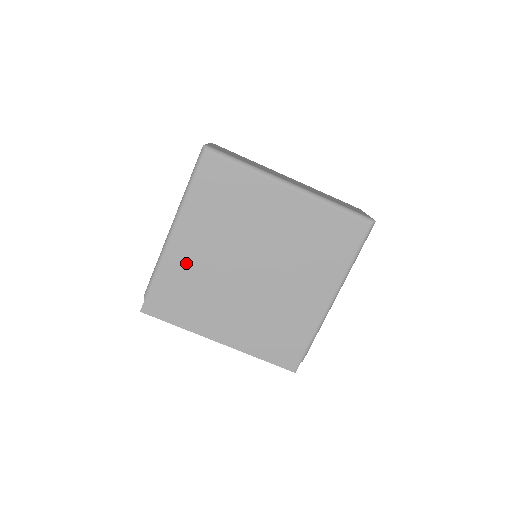
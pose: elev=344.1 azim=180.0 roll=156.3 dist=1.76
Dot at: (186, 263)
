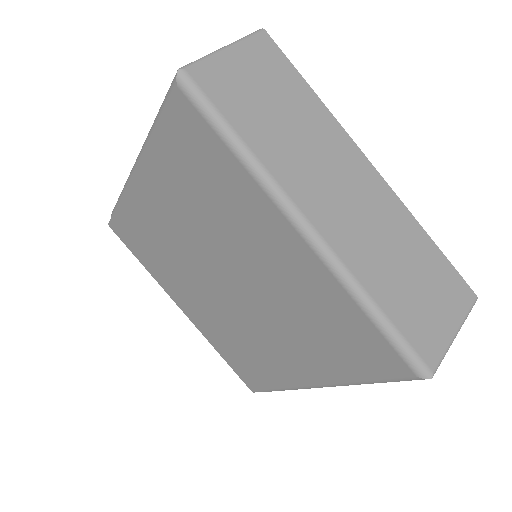
Dot at: (150, 216)
